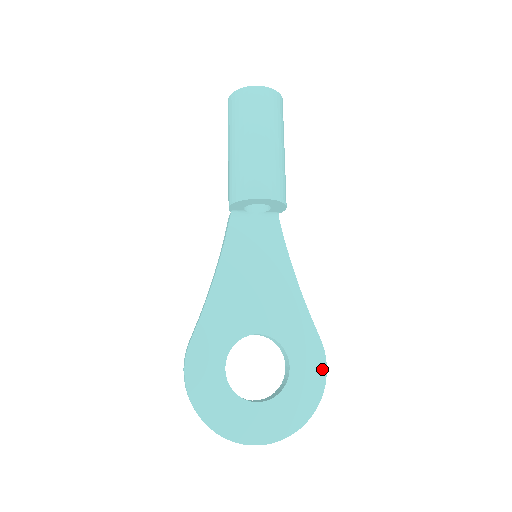
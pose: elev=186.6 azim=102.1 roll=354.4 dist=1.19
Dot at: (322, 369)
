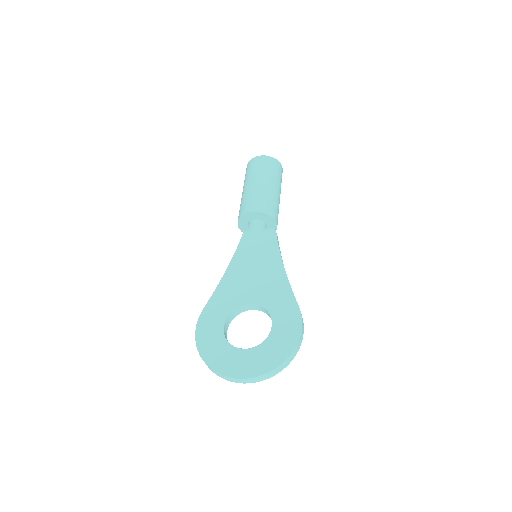
Dot at: (298, 327)
